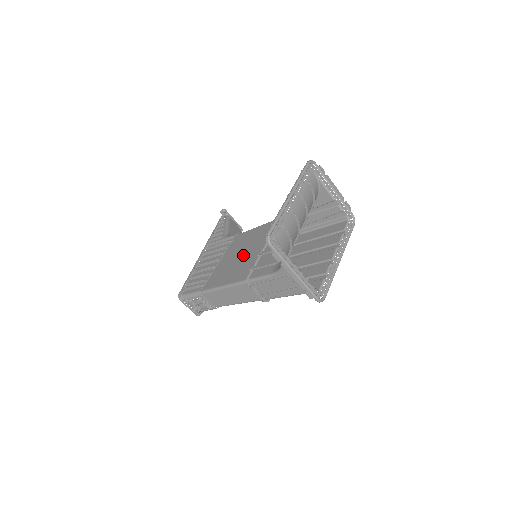
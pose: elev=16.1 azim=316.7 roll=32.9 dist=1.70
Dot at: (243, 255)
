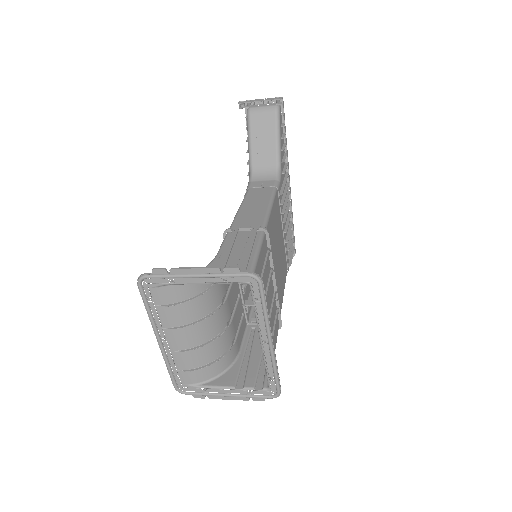
Dot at: occluded
